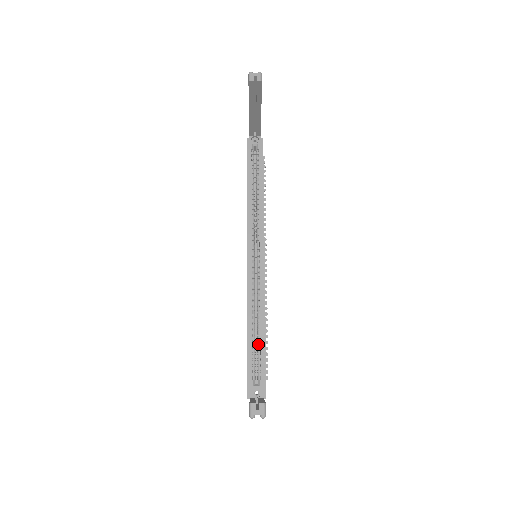
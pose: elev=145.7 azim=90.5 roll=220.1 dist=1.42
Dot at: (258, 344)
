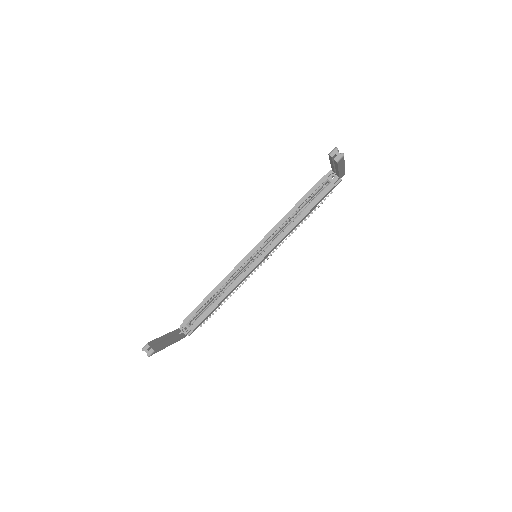
Dot at: (209, 306)
